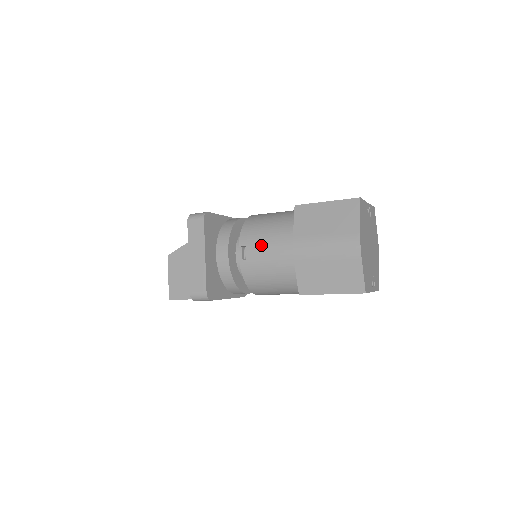
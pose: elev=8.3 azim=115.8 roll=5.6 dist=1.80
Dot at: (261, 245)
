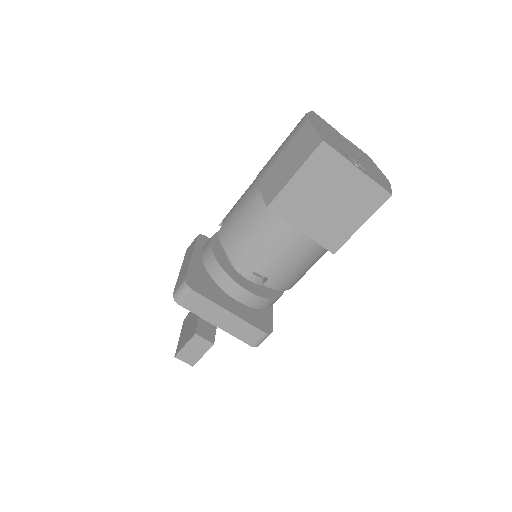
Dot at: occluded
